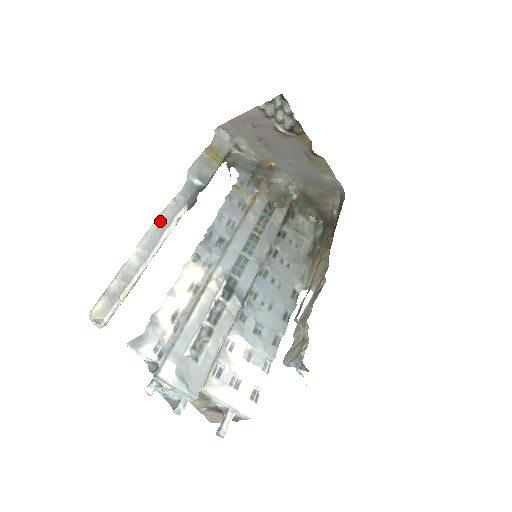
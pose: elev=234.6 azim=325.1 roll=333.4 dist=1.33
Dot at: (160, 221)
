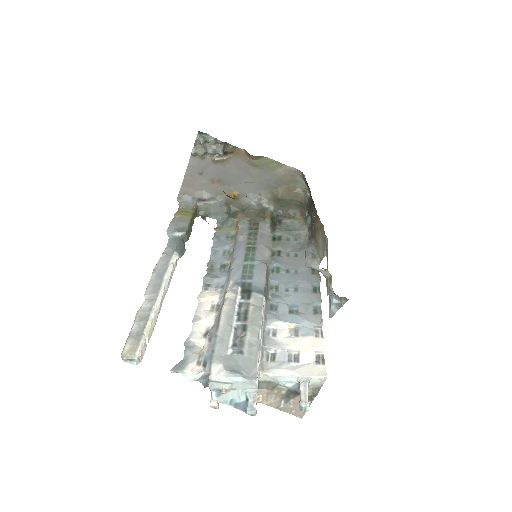
Dot at: (157, 271)
